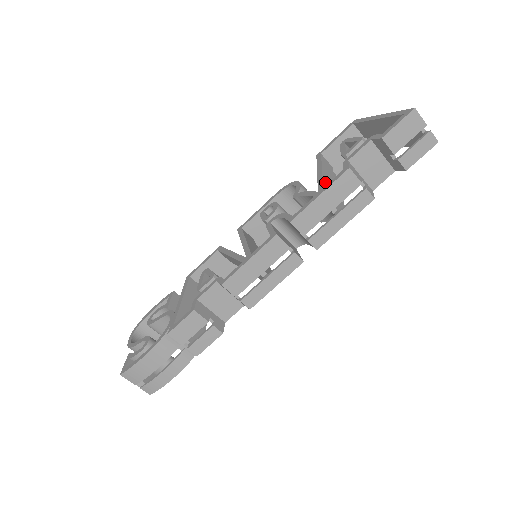
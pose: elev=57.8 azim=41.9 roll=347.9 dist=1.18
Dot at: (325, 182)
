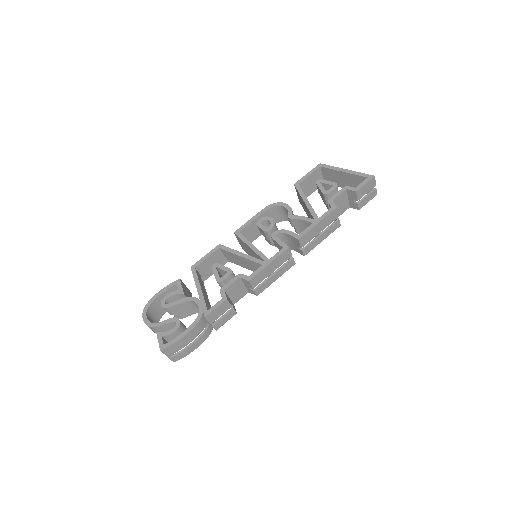
Dot at: (314, 211)
